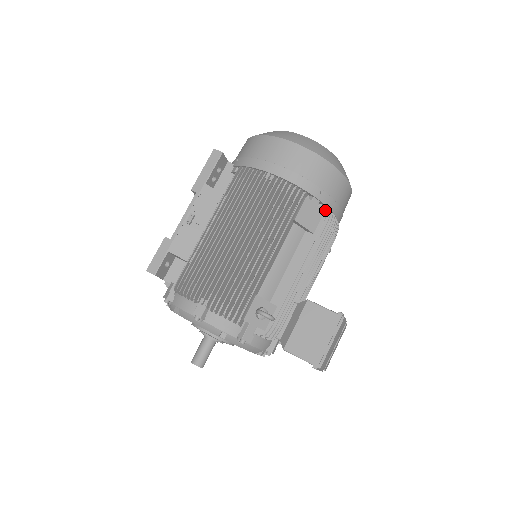
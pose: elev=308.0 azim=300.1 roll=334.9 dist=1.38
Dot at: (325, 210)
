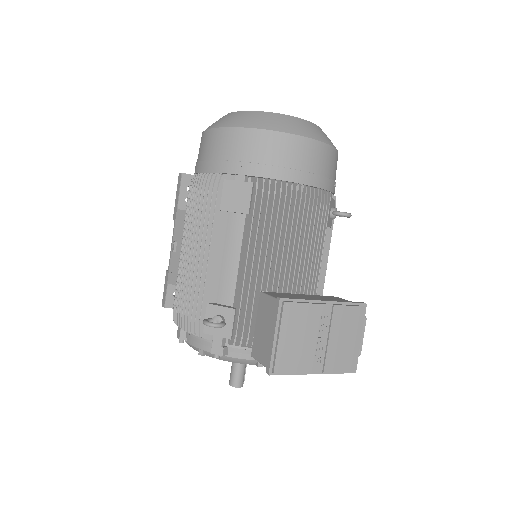
Dot at: (255, 182)
